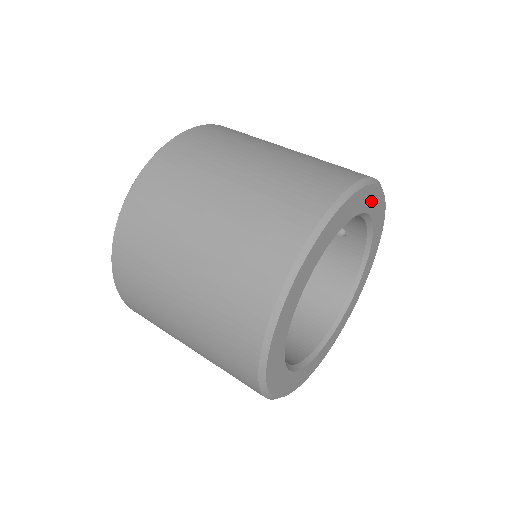
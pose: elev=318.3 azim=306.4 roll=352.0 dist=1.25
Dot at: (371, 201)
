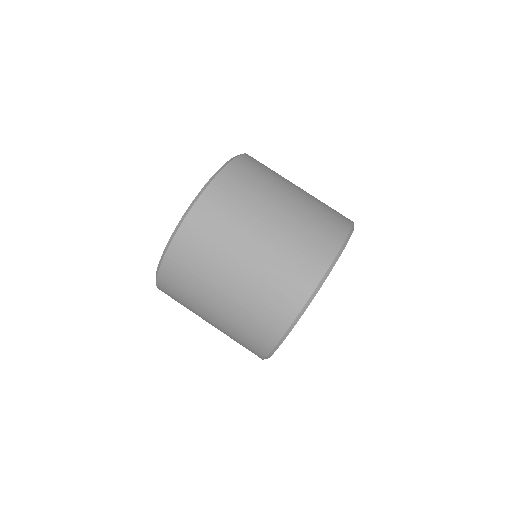
Dot at: occluded
